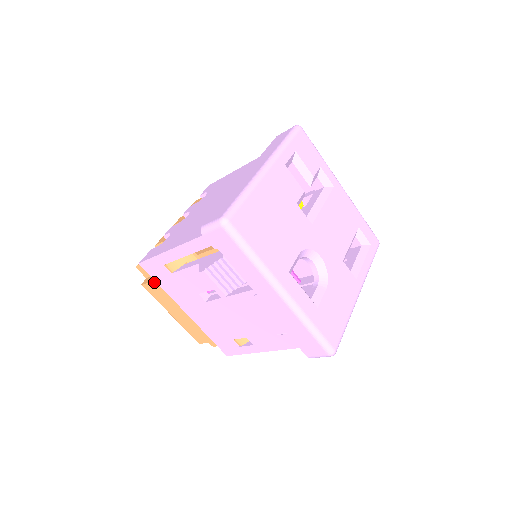
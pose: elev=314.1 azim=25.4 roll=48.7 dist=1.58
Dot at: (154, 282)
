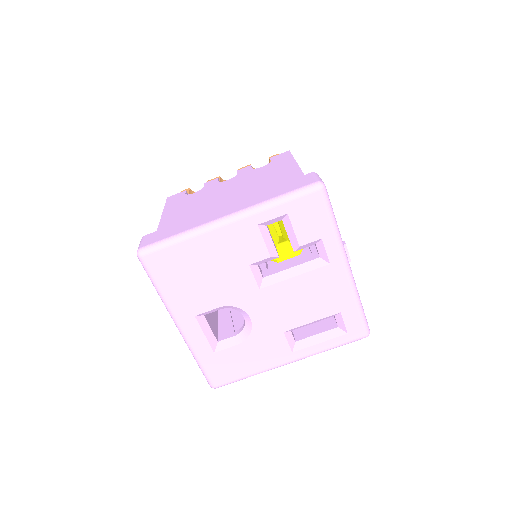
Dot at: occluded
